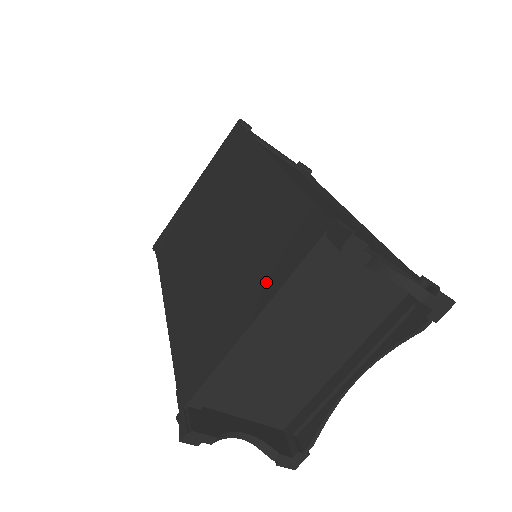
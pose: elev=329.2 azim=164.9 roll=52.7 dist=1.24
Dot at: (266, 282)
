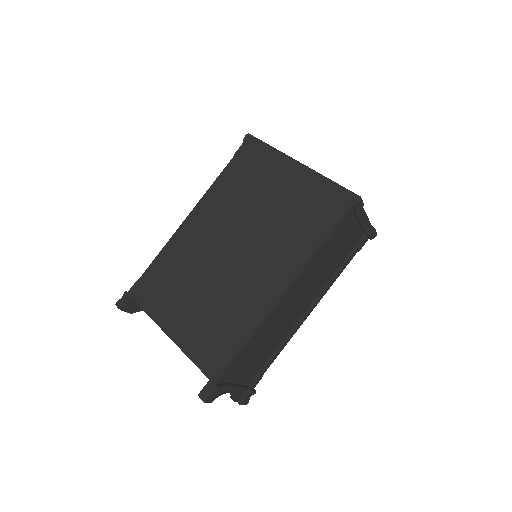
Dot at: (189, 338)
